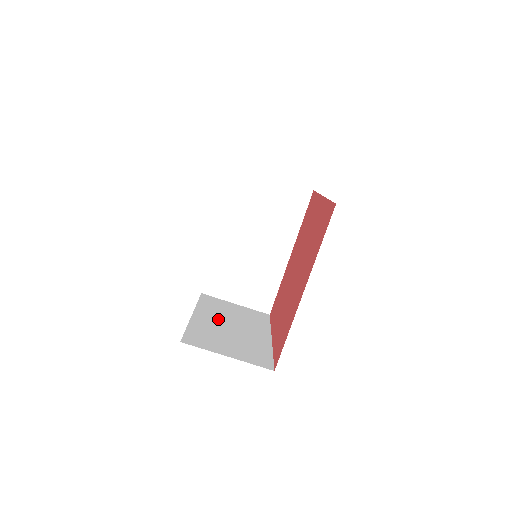
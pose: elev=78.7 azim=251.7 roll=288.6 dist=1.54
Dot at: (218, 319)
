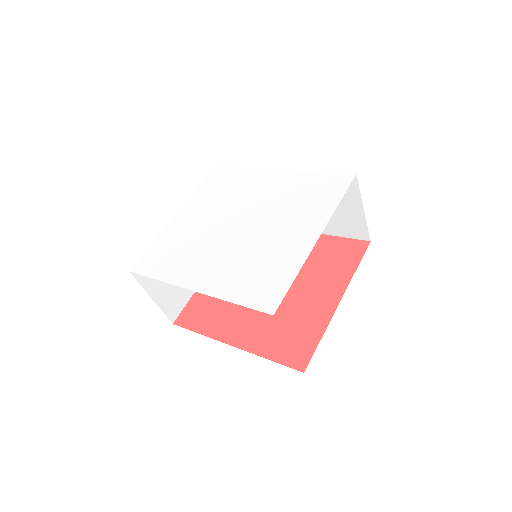
Dot at: occluded
